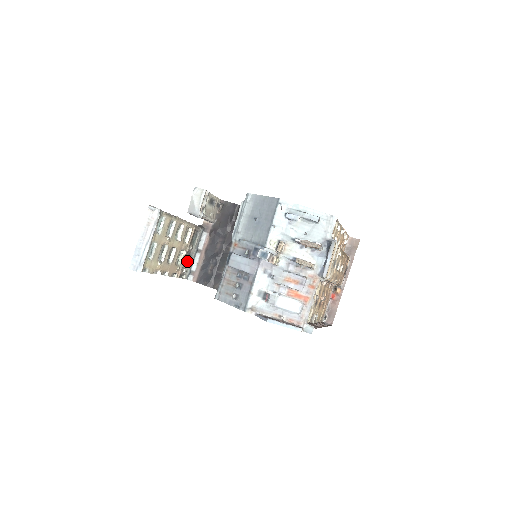
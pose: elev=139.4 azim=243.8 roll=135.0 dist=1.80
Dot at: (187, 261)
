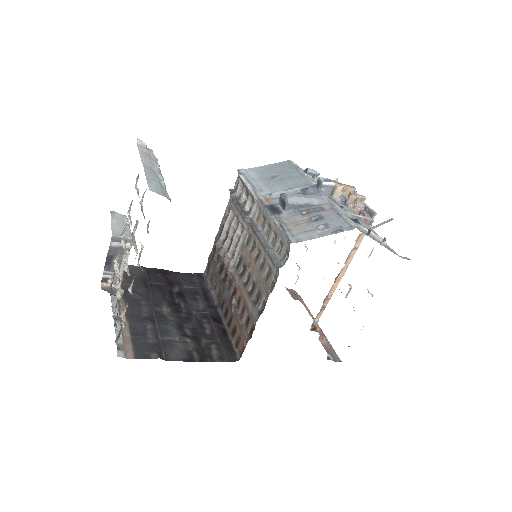
Dot at: occluded
